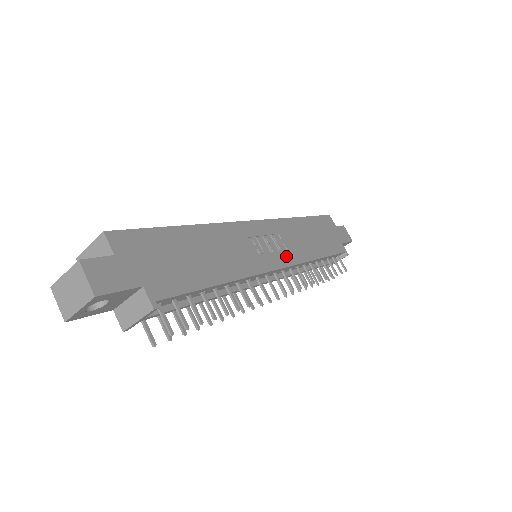
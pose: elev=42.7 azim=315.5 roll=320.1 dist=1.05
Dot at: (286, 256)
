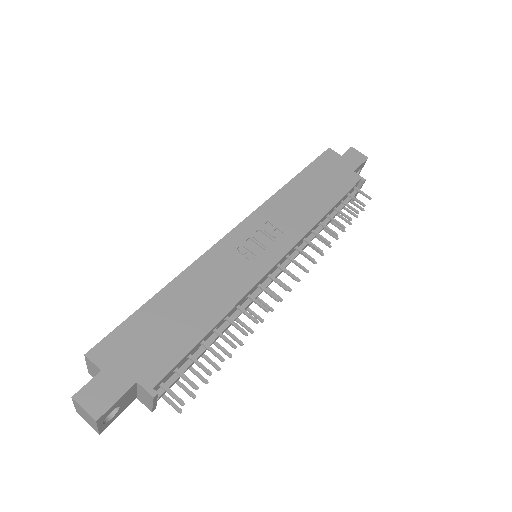
Dot at: (283, 241)
